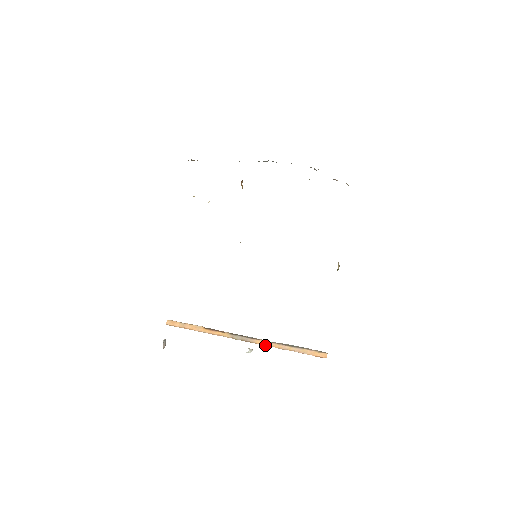
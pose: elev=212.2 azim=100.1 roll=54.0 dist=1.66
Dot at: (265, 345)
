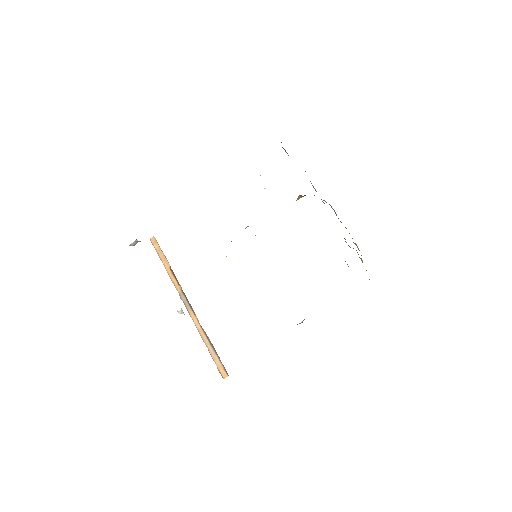
Dot at: (195, 323)
